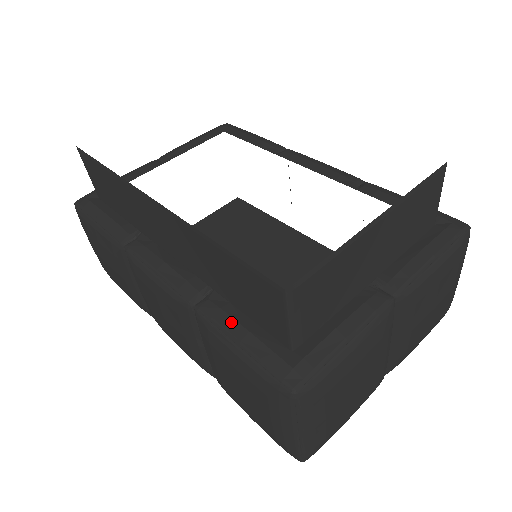
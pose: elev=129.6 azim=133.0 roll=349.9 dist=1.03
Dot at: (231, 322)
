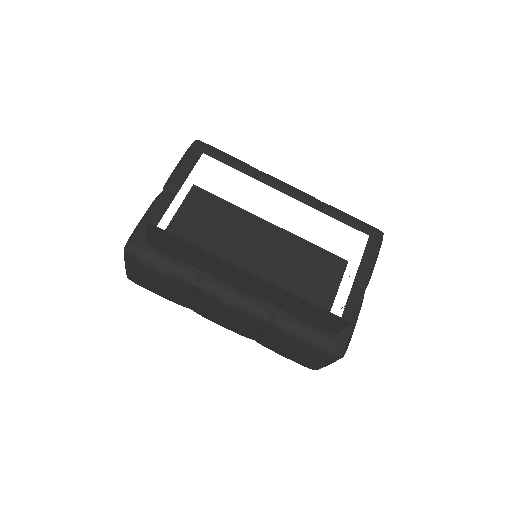
Dot at: (299, 327)
